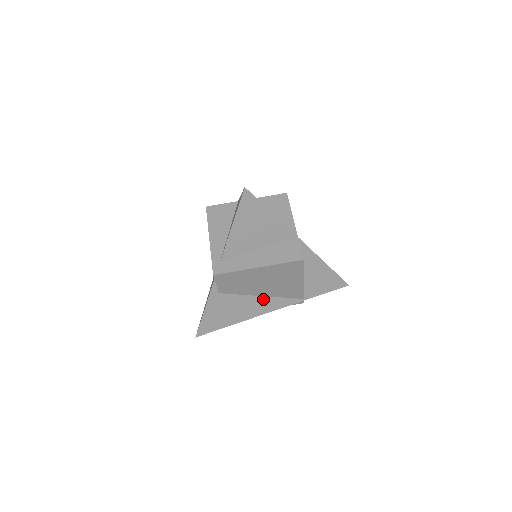
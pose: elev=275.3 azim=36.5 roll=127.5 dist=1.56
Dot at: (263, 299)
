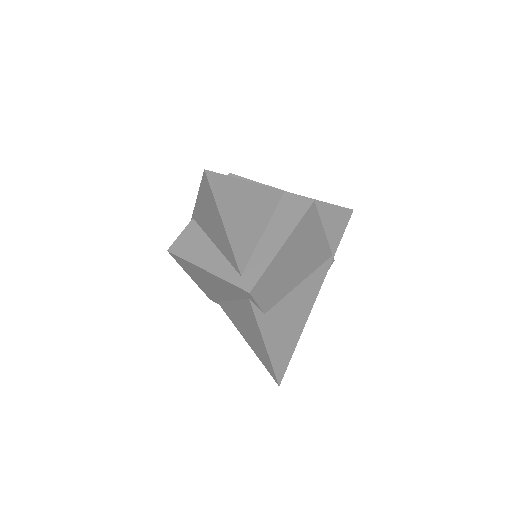
Dot at: (303, 286)
